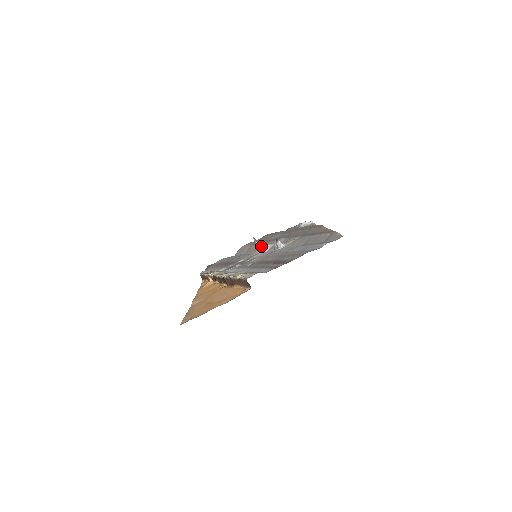
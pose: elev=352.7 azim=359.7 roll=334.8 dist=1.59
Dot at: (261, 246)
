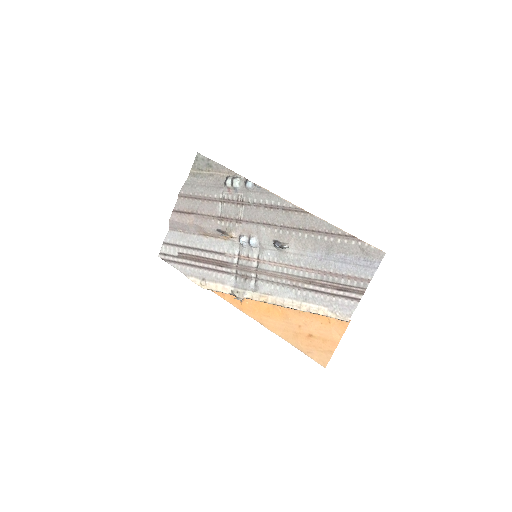
Dot at: (243, 241)
